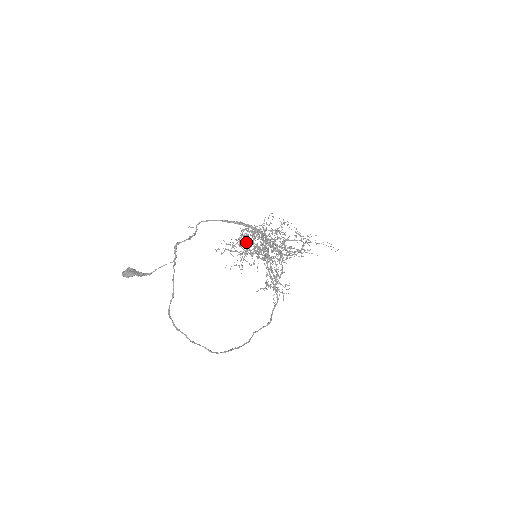
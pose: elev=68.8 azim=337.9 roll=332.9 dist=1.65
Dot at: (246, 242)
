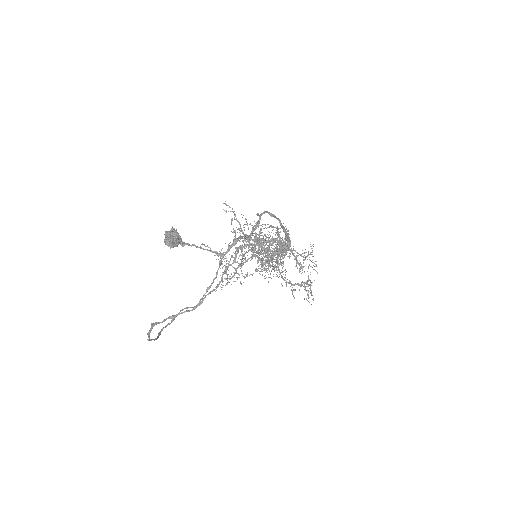
Dot at: (262, 235)
